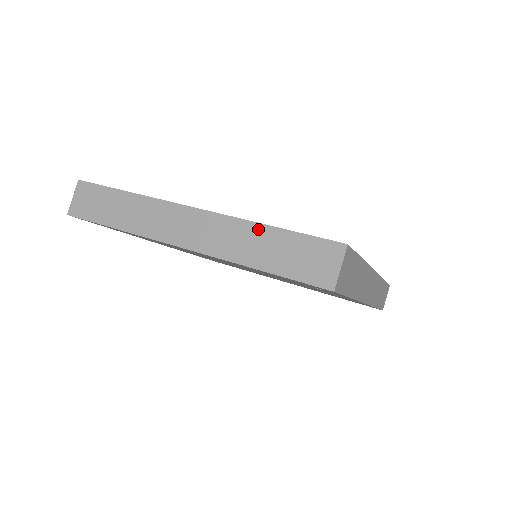
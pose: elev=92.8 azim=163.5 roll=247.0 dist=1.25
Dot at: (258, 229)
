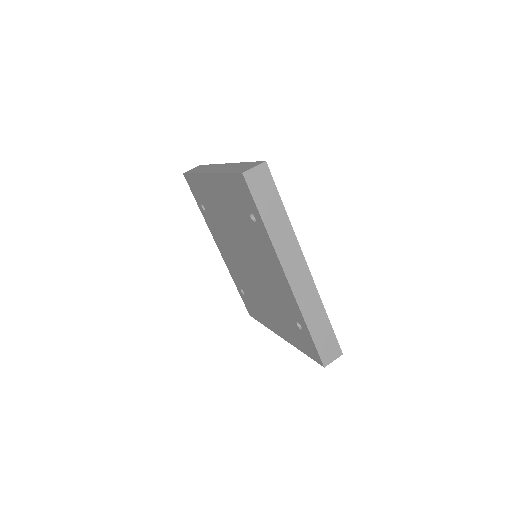
Dot at: occluded
